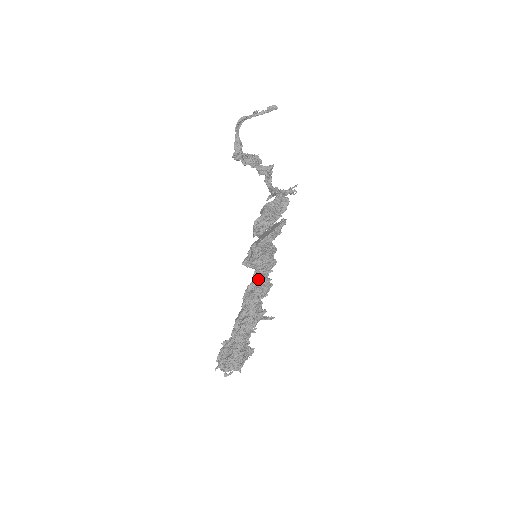
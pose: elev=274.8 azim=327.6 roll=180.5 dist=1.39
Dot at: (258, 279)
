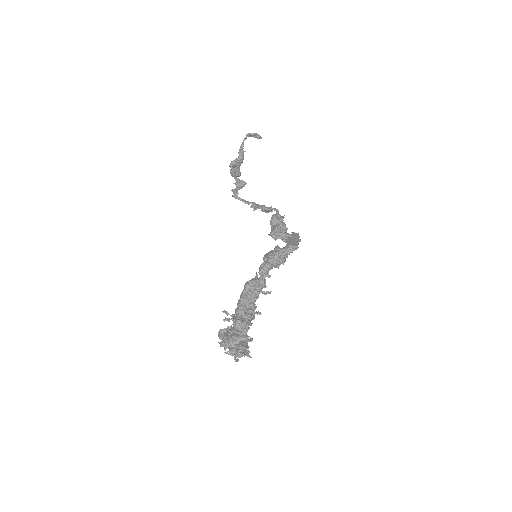
Dot at: (267, 276)
